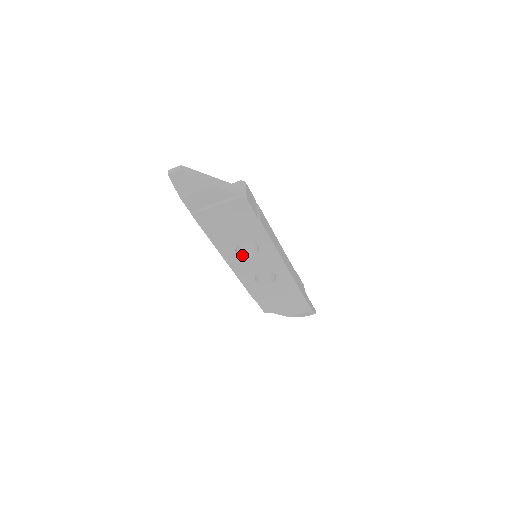
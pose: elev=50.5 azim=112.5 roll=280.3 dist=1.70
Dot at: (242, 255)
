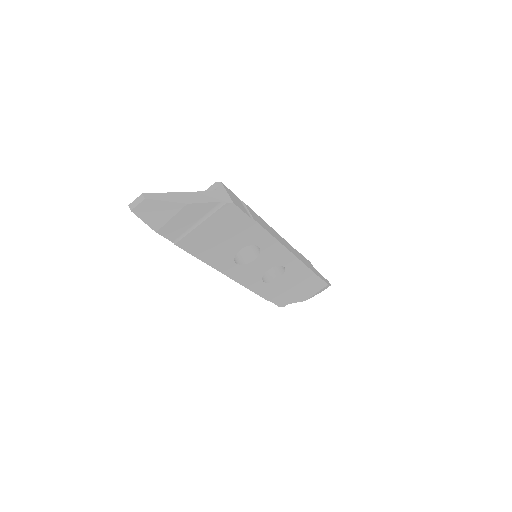
Dot at: (243, 262)
